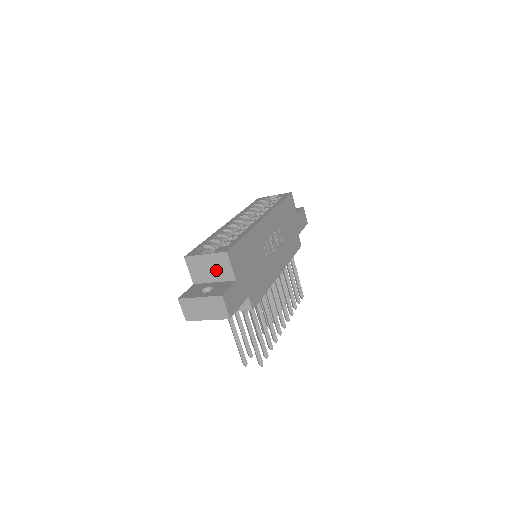
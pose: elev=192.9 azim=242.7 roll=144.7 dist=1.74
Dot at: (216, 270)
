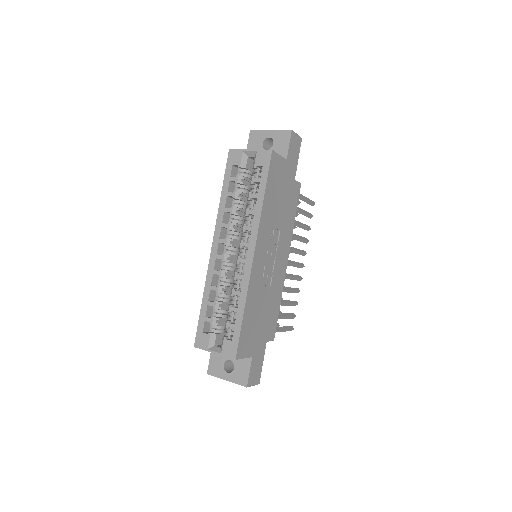
Dot at: occluded
